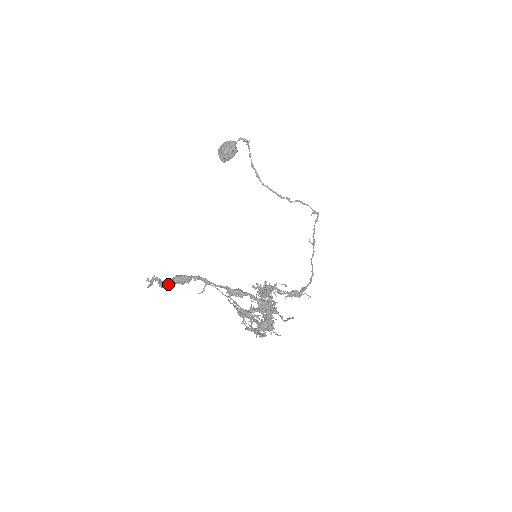
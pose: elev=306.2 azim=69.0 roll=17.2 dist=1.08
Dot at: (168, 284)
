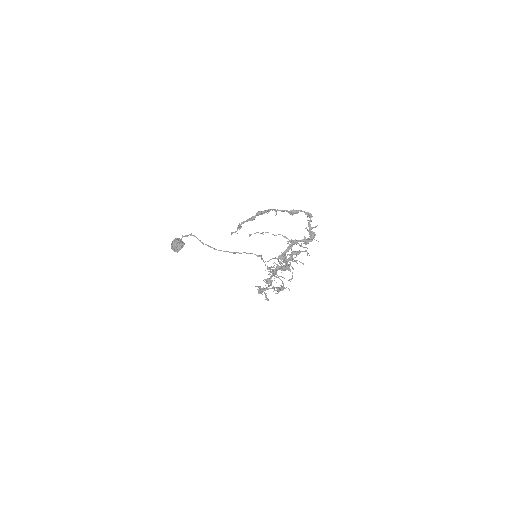
Dot at: occluded
